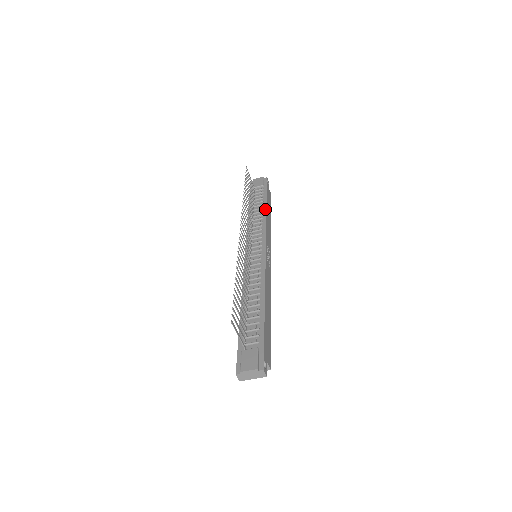
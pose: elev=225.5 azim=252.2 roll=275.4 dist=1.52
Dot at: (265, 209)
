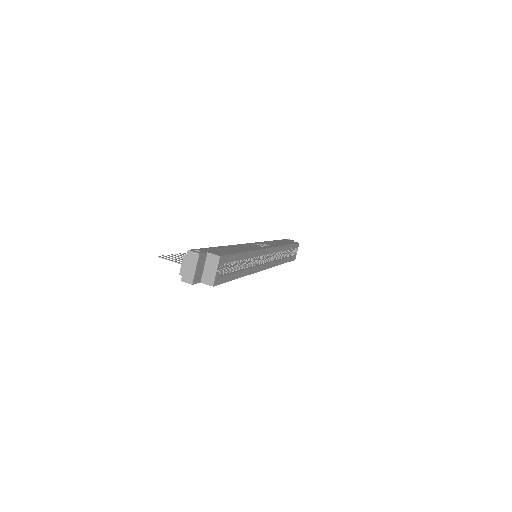
Dot at: occluded
